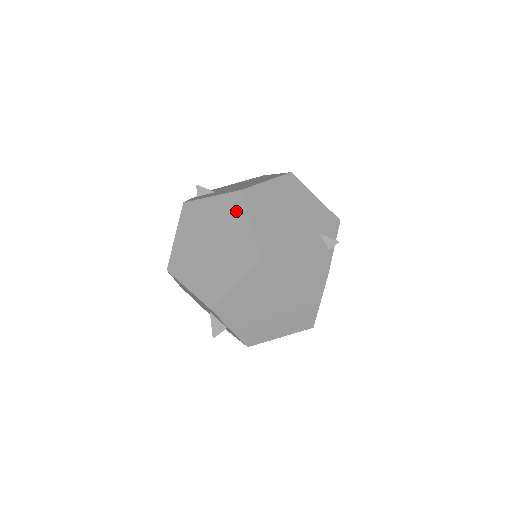
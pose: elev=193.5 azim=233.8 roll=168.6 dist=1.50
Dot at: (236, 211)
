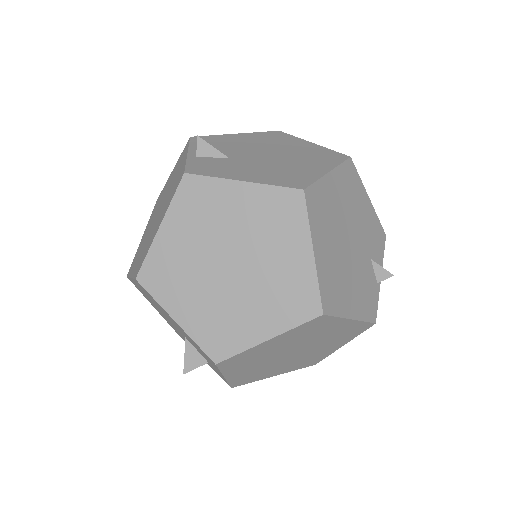
Dot at: (289, 222)
